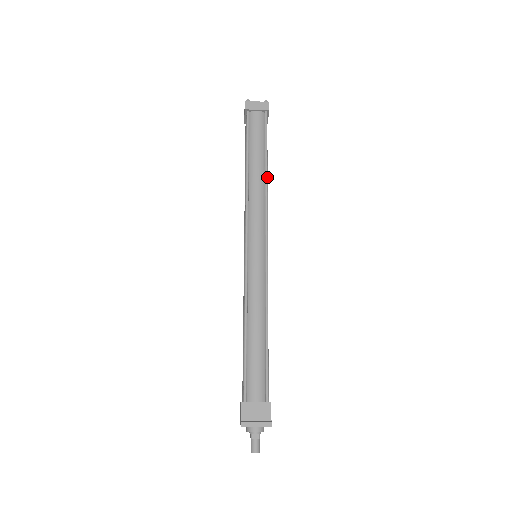
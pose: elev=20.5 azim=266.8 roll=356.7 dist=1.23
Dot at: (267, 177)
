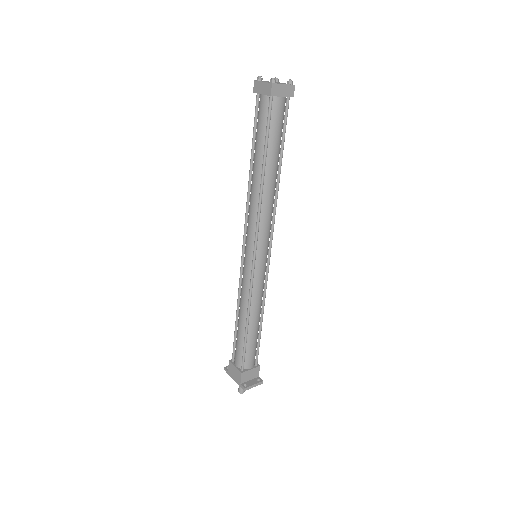
Dot at: (279, 182)
